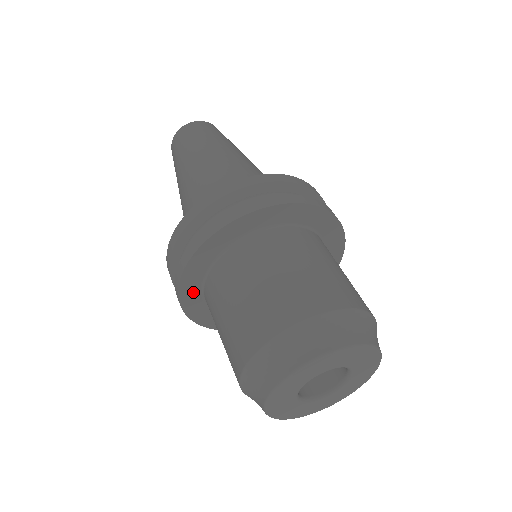
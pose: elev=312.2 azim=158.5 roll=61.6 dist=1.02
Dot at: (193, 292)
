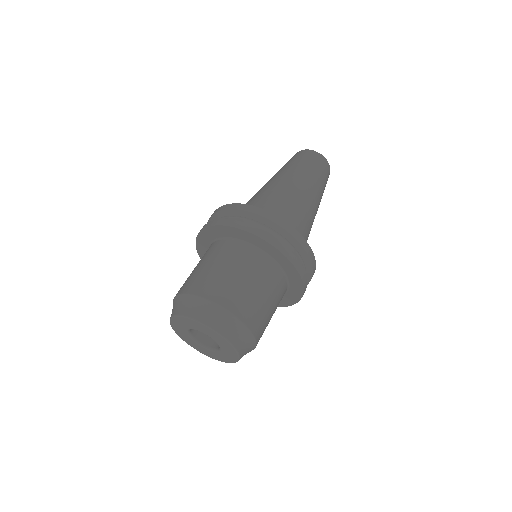
Dot at: occluded
